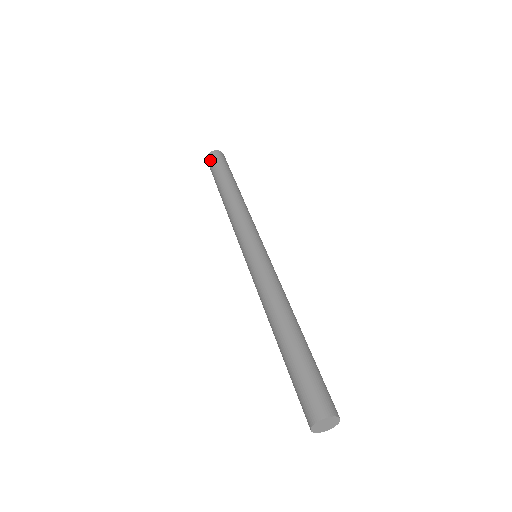
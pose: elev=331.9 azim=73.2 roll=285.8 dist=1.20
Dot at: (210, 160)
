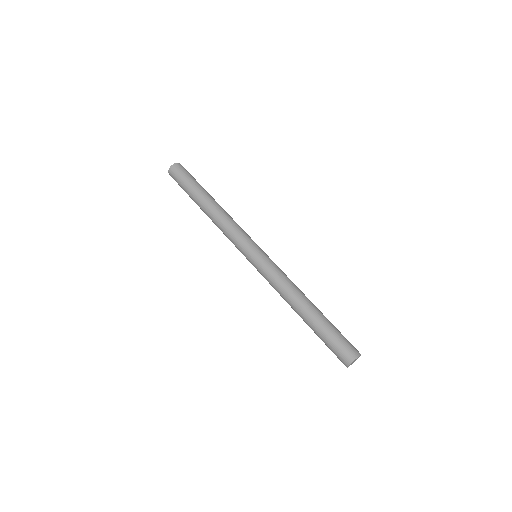
Dot at: (178, 170)
